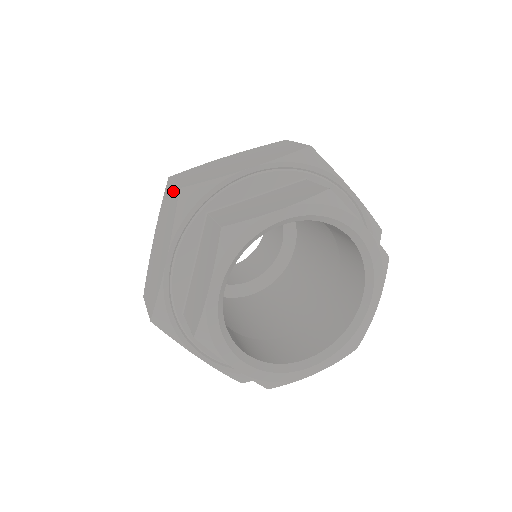
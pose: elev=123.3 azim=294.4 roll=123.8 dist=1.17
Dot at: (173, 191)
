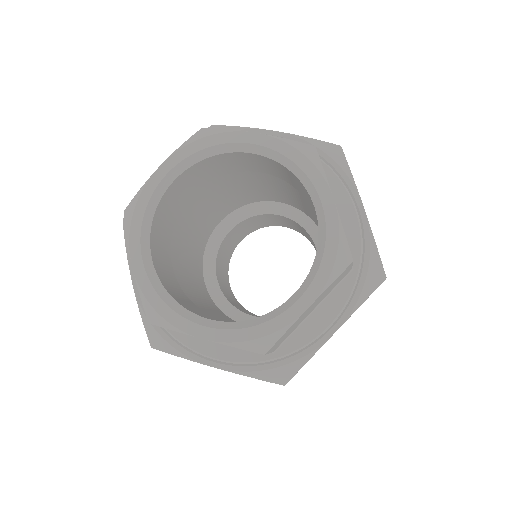
Dot at: occluded
